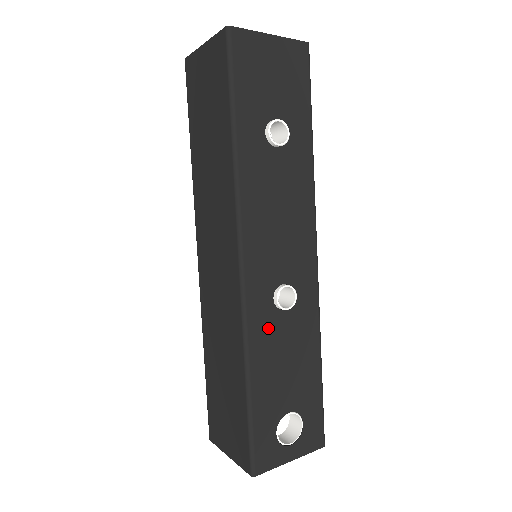
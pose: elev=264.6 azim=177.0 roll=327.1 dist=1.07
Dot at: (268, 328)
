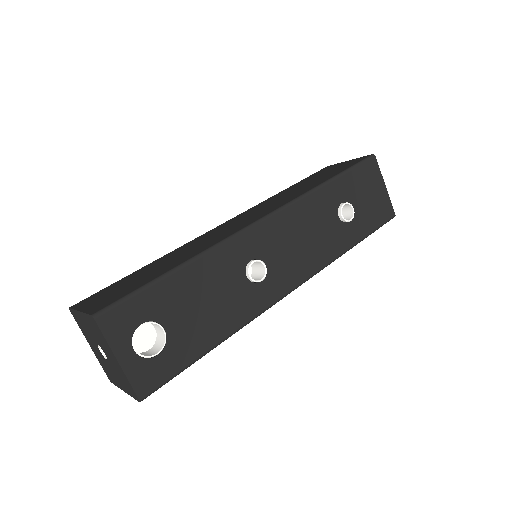
Dot at: (229, 266)
